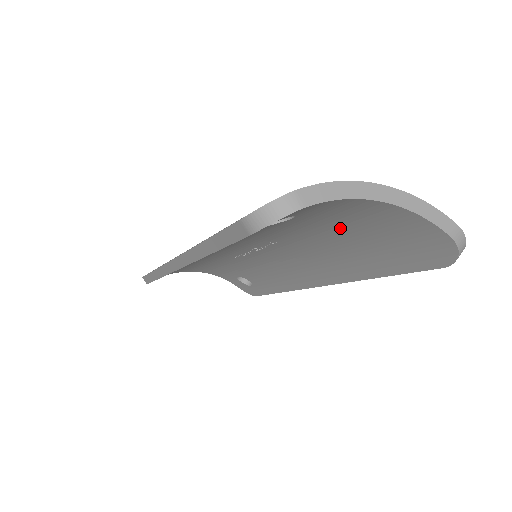
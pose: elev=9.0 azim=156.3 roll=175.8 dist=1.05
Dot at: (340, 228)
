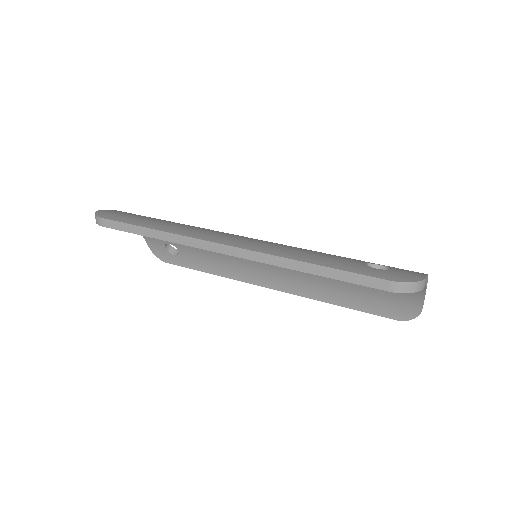
Dot at: occluded
